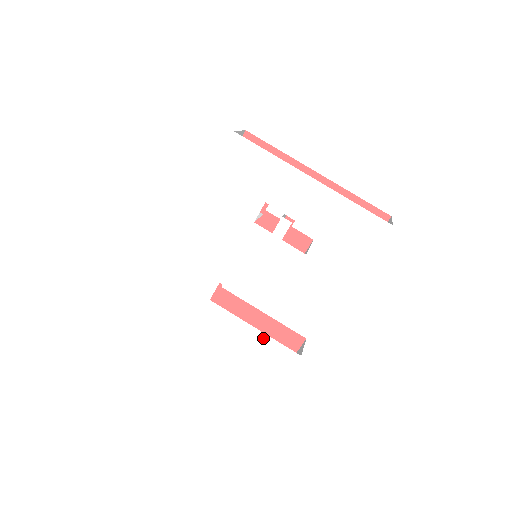
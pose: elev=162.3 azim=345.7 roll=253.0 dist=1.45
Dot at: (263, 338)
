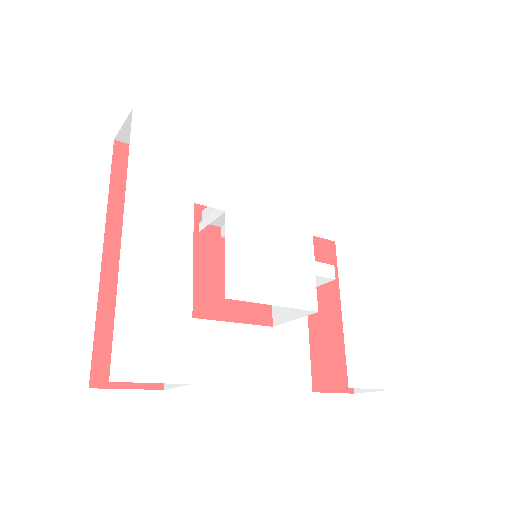
Dot at: (184, 306)
